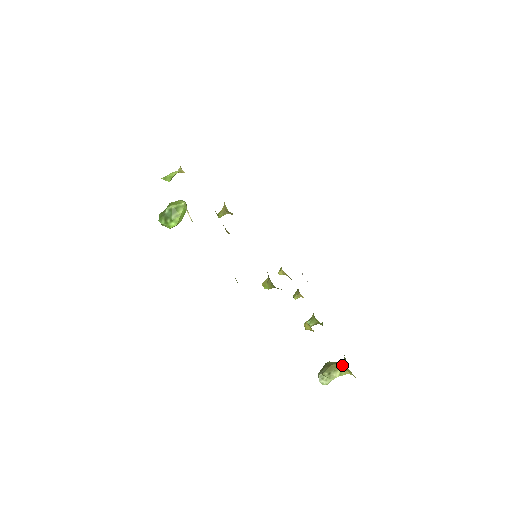
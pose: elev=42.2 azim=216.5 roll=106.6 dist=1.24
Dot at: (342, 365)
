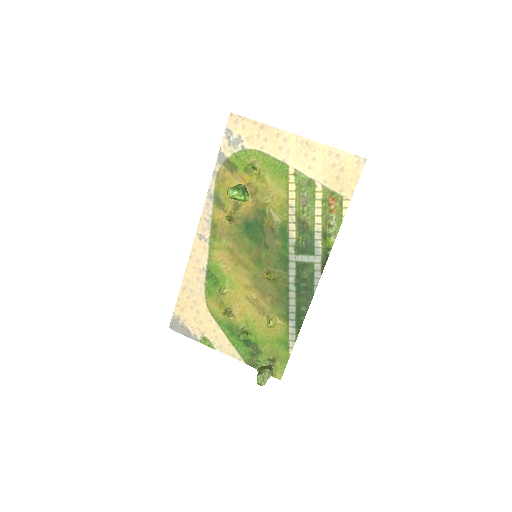
Dot at: (273, 366)
